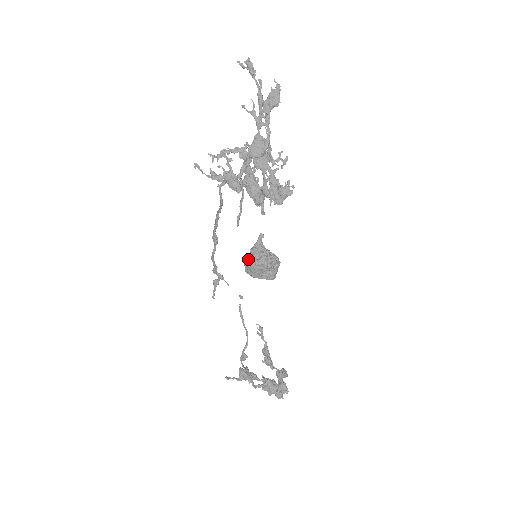
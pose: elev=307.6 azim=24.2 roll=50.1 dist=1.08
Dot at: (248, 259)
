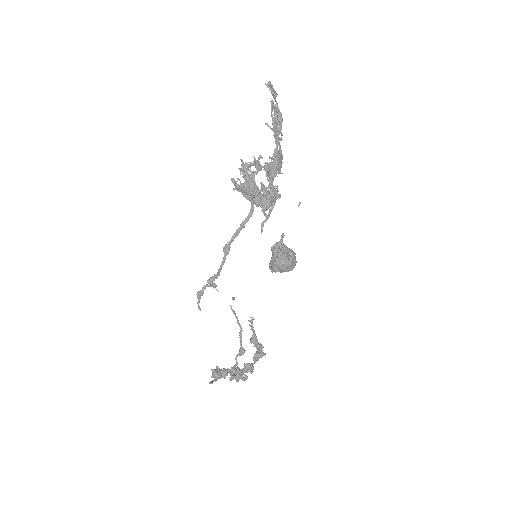
Dot at: (280, 257)
